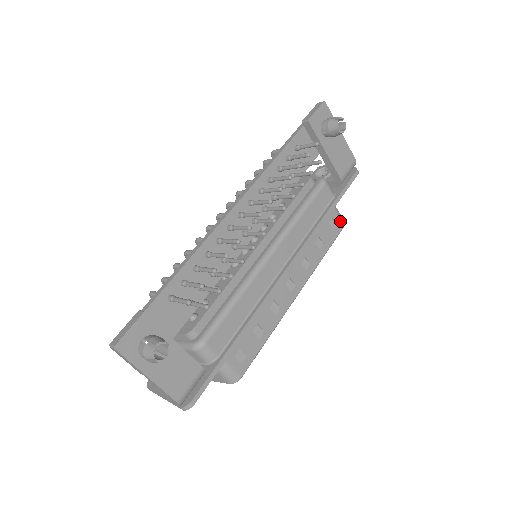
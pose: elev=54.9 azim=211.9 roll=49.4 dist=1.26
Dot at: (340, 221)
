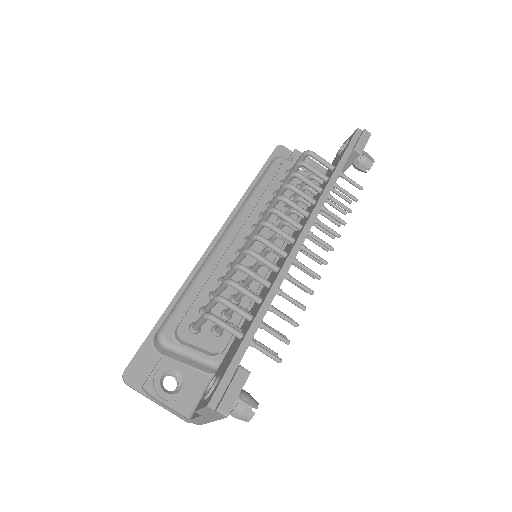
Dot at: occluded
